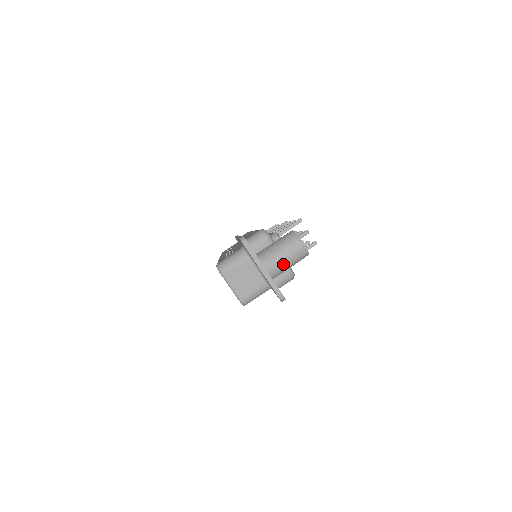
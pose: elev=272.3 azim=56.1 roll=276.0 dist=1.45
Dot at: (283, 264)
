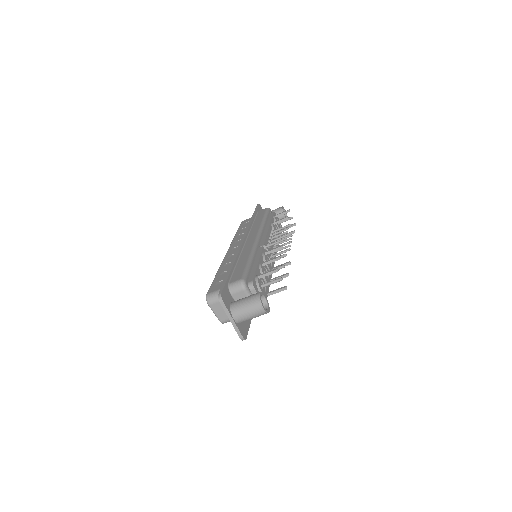
Dot at: (247, 318)
